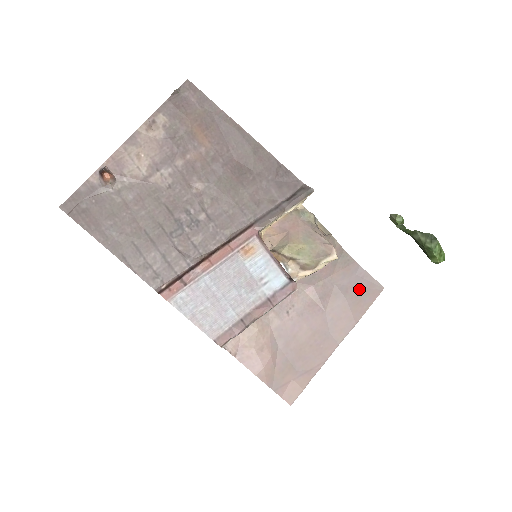
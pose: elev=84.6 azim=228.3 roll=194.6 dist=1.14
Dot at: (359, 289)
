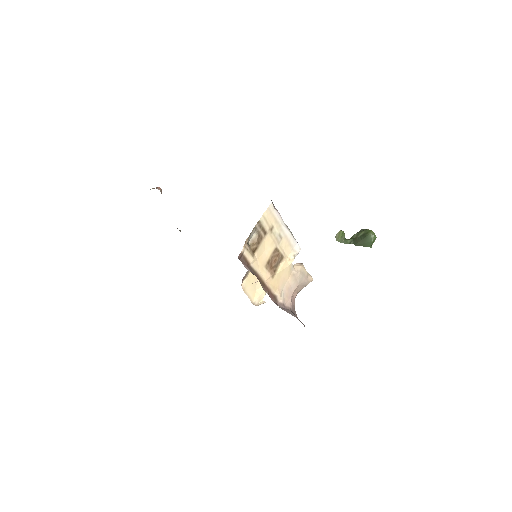
Dot at: occluded
